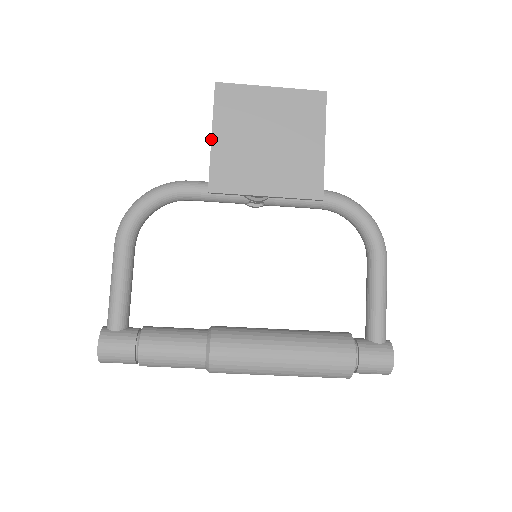
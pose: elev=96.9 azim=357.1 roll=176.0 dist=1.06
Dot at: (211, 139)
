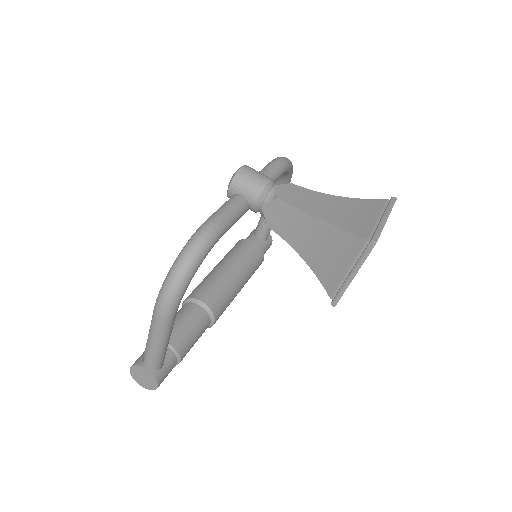
Dot at: occluded
